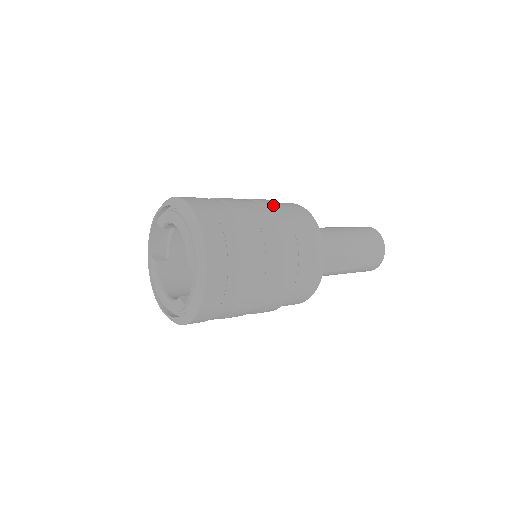
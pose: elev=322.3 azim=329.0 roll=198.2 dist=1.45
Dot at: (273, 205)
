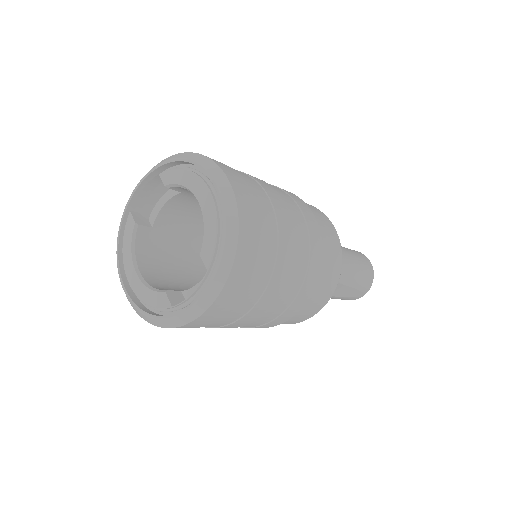
Dot at: (307, 208)
